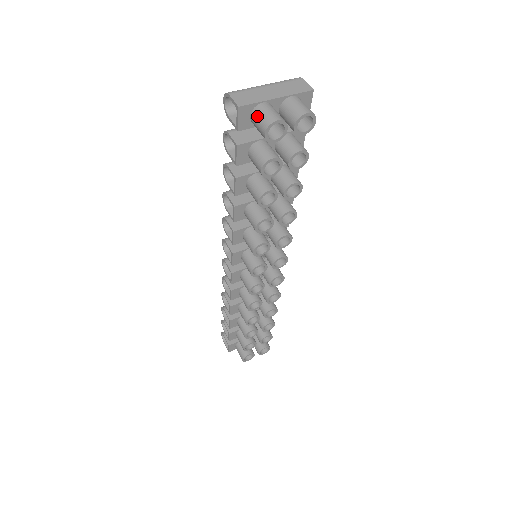
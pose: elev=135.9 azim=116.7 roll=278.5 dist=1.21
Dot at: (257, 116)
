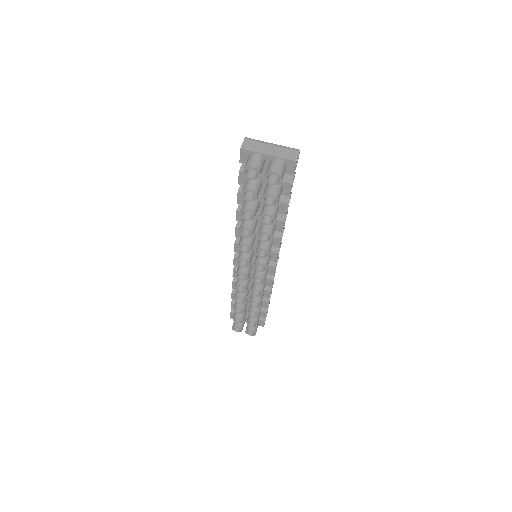
Dot at: (248, 159)
